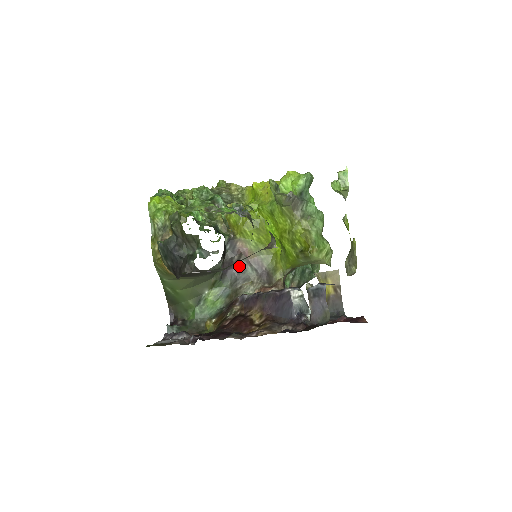
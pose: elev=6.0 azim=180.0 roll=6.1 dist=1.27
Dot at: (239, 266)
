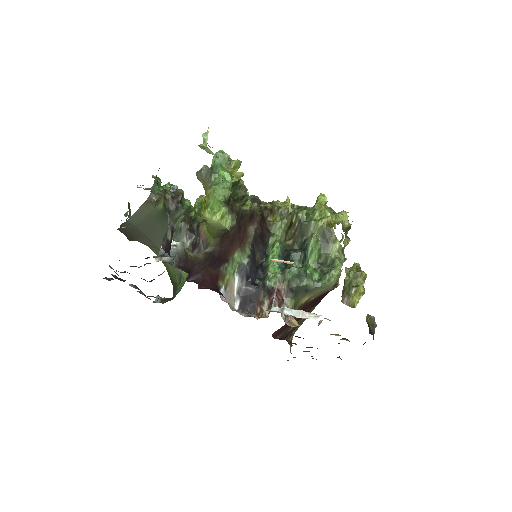
Dot at: (199, 246)
